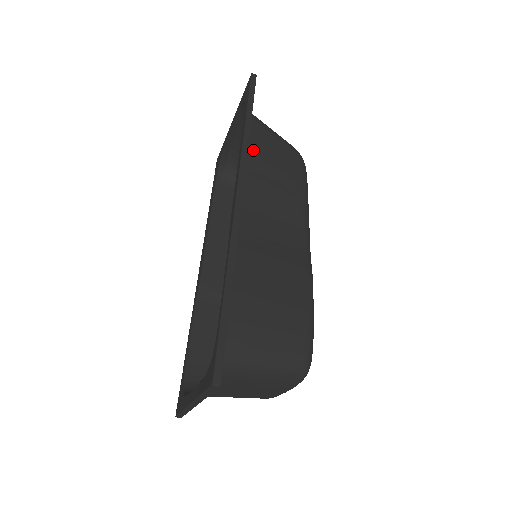
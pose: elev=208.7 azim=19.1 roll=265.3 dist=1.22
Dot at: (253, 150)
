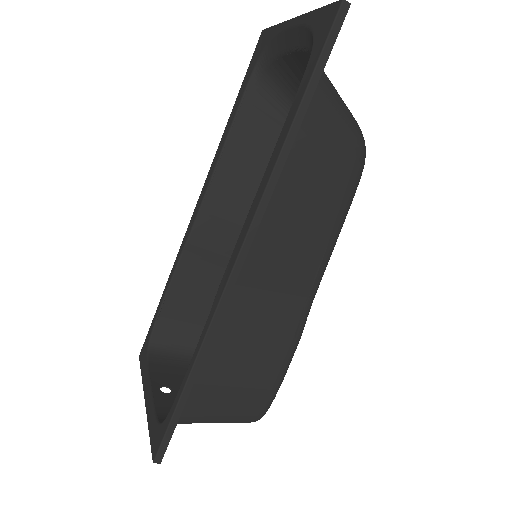
Dot at: (291, 158)
